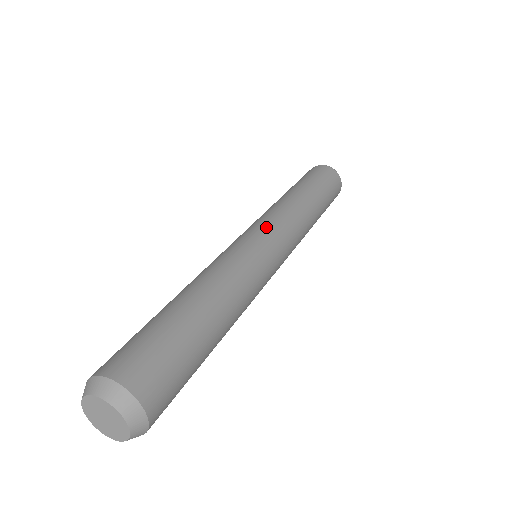
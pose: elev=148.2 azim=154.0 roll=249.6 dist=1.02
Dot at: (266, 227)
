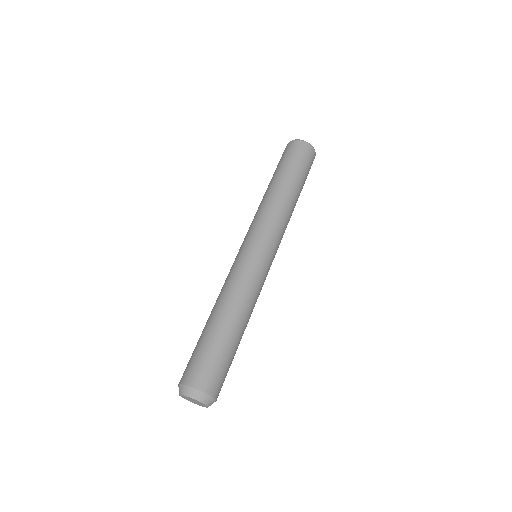
Dot at: (269, 242)
